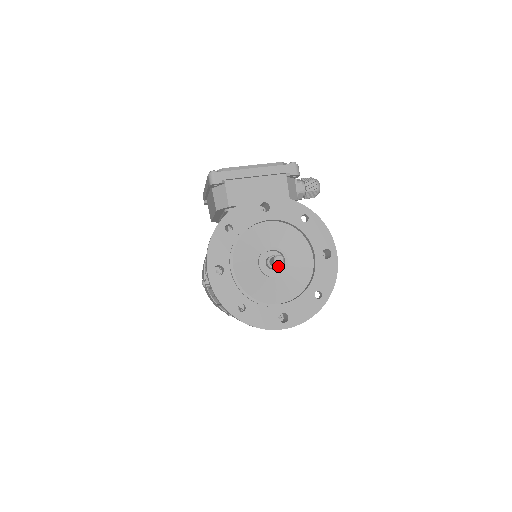
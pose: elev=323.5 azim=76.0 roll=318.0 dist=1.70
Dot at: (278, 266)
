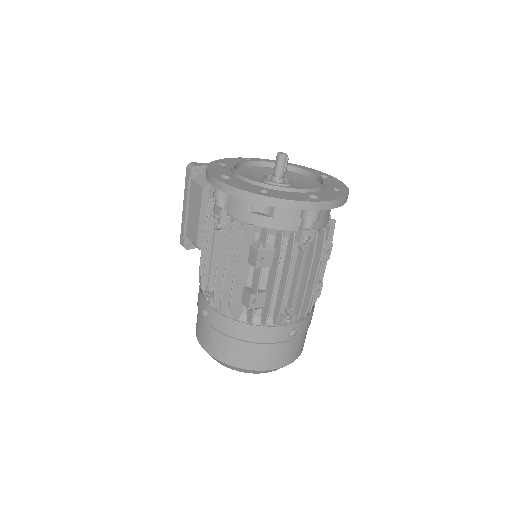
Dot at: (284, 179)
